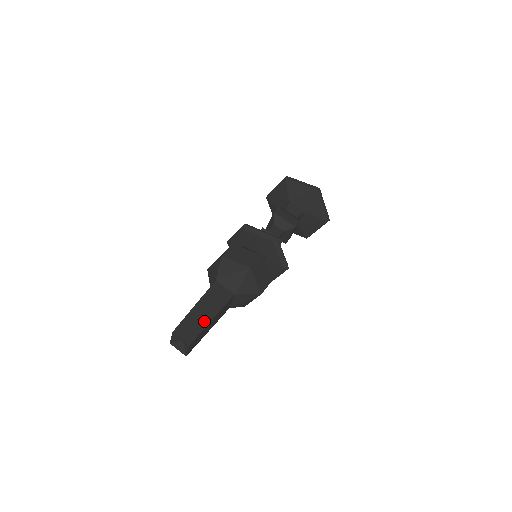
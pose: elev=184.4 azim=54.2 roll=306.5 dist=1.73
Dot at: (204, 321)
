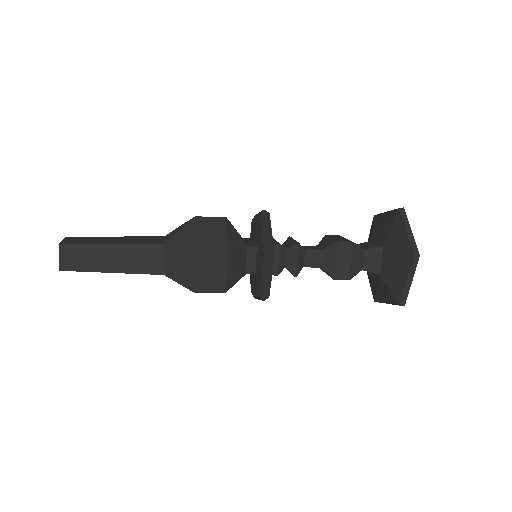
Dot at: (101, 242)
